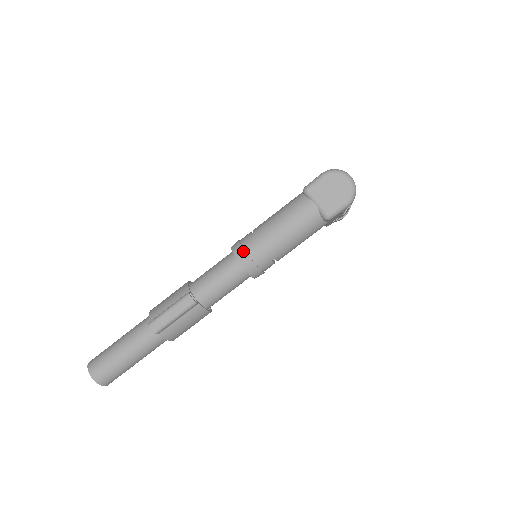
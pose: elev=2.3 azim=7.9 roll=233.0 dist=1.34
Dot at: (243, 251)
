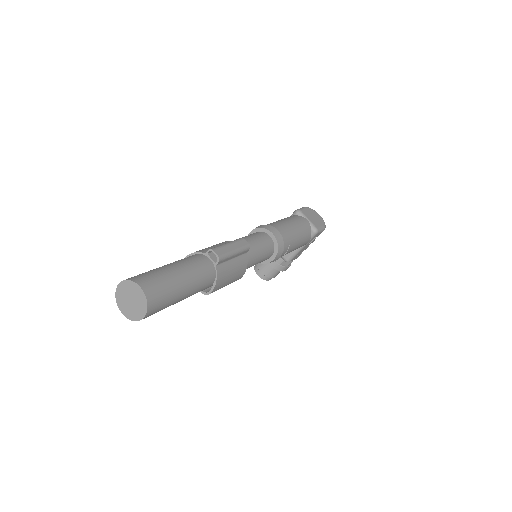
Dot at: (273, 227)
